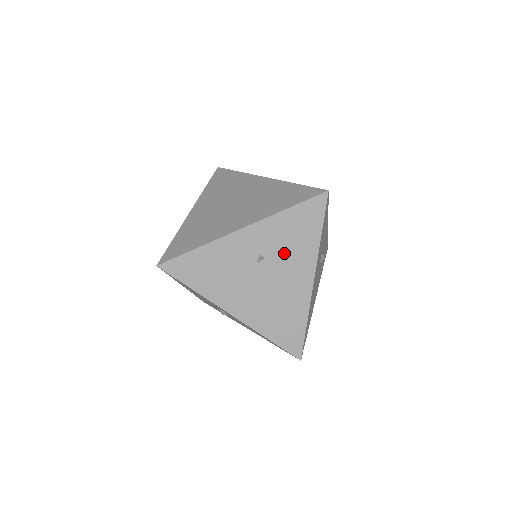
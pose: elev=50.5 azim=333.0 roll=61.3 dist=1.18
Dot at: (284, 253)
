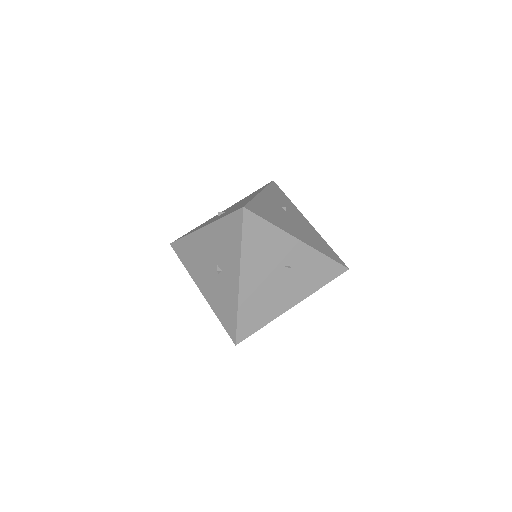
Dot at: (300, 276)
